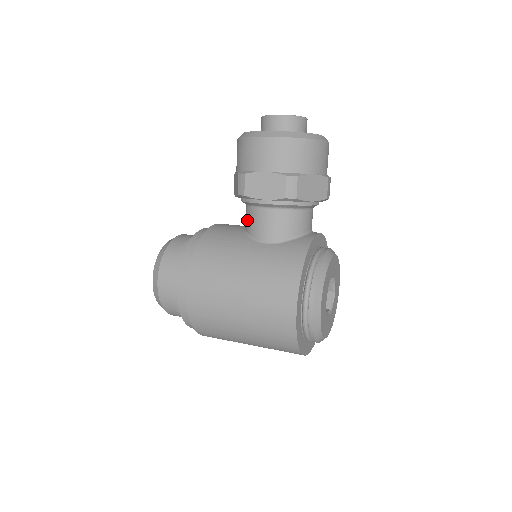
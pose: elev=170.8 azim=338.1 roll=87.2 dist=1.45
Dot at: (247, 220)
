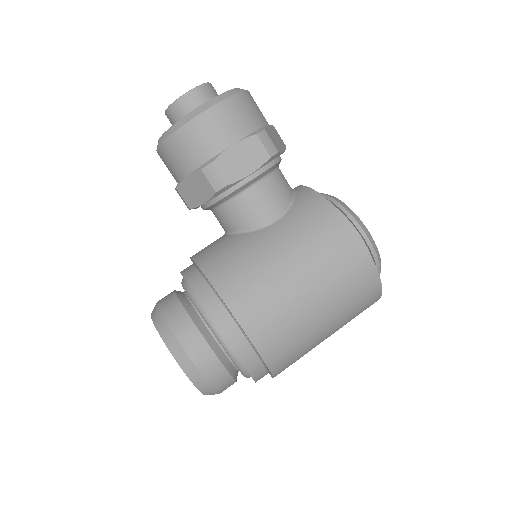
Dot at: (234, 218)
